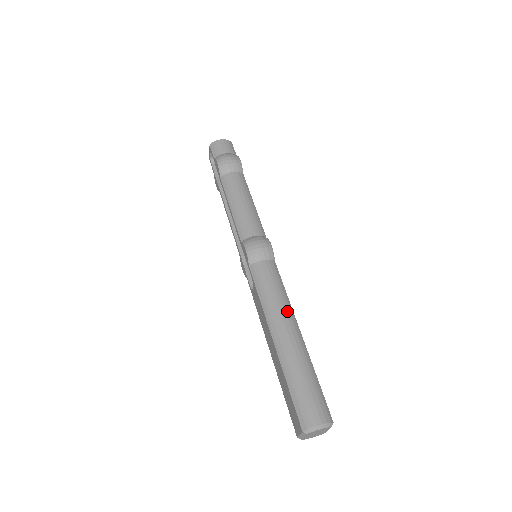
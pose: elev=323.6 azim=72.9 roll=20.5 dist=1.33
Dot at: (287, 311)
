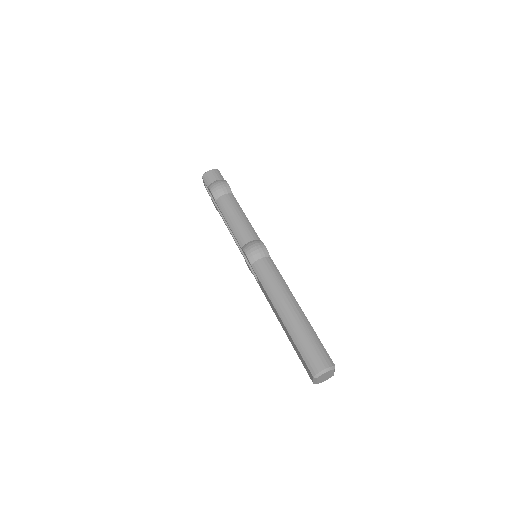
Dot at: (286, 293)
